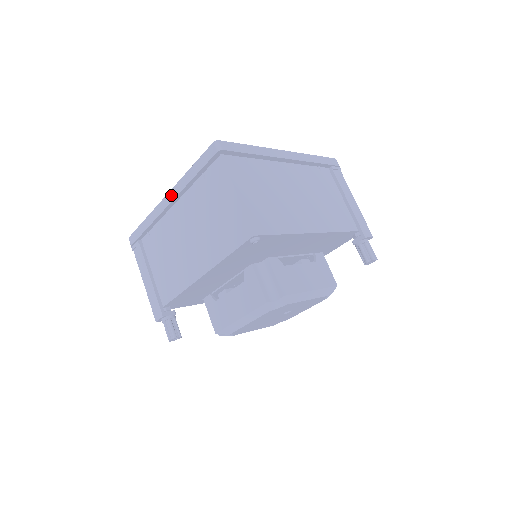
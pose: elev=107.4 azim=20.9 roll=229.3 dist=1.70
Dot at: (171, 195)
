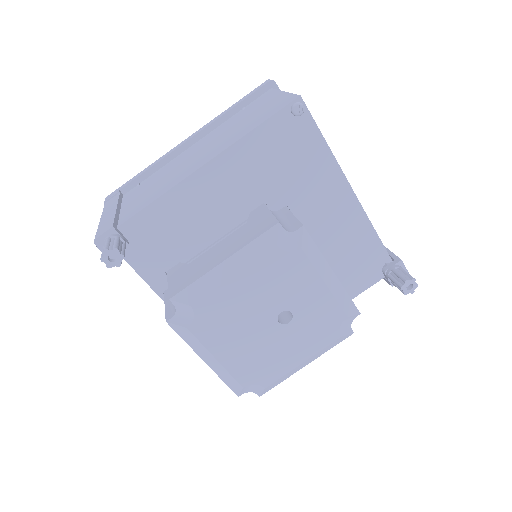
Dot at: (194, 134)
